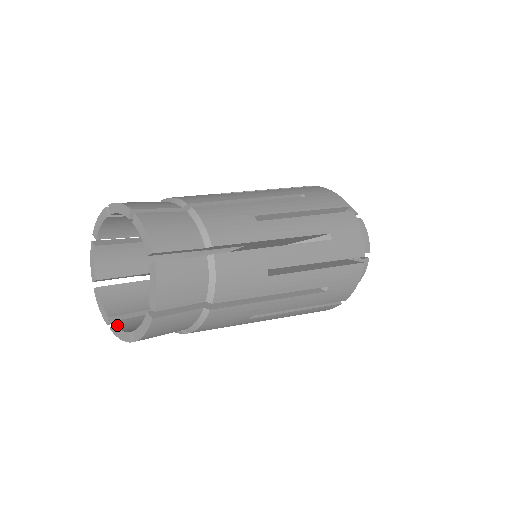
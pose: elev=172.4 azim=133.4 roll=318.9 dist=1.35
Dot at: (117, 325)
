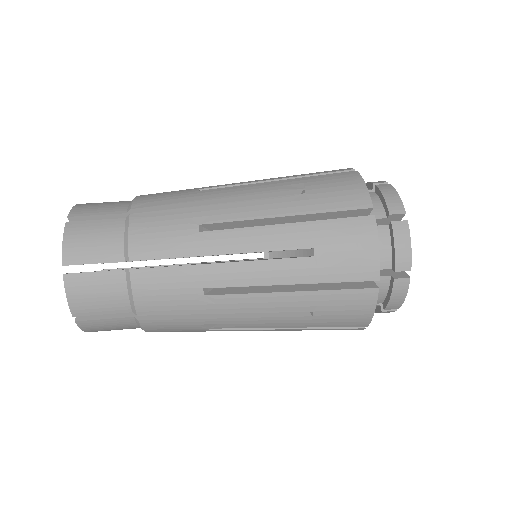
Dot at: occluded
